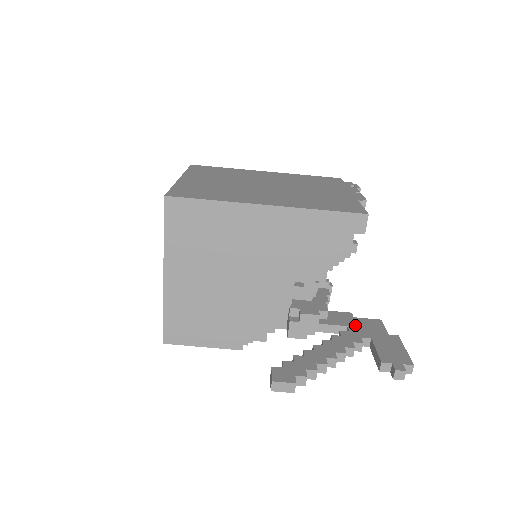
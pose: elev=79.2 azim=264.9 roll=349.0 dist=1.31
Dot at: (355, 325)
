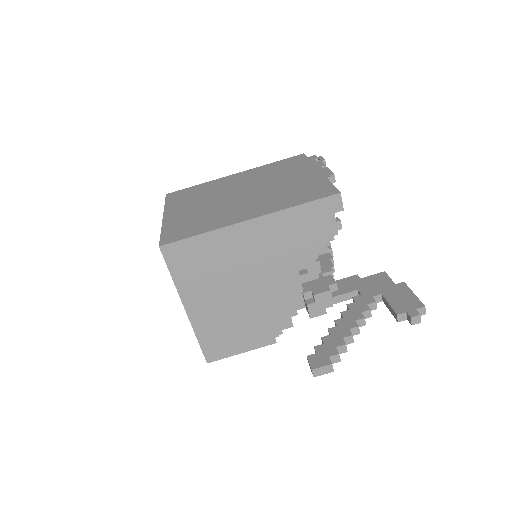
Dot at: (364, 286)
